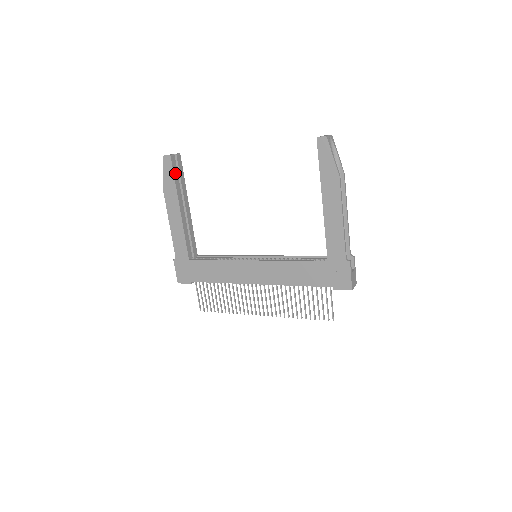
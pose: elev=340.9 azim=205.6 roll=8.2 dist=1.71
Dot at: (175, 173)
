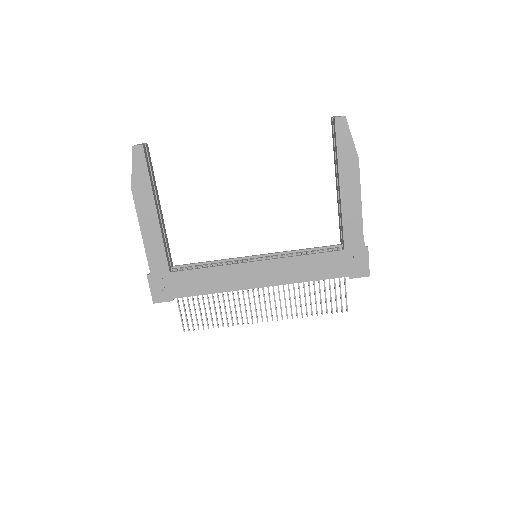
Dot at: (148, 167)
